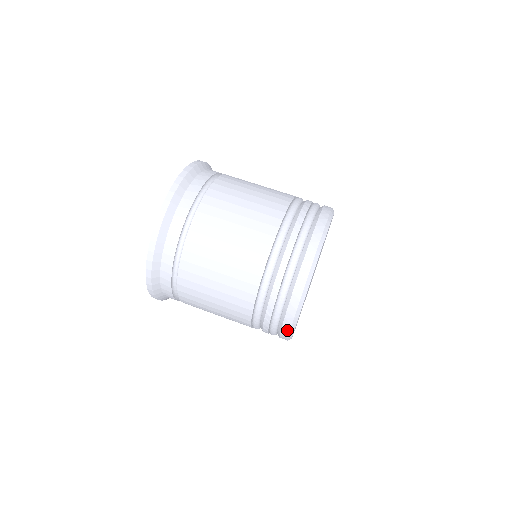
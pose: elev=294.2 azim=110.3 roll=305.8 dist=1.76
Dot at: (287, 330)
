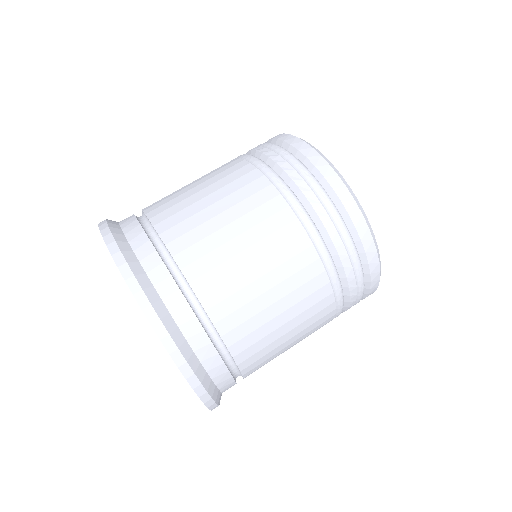
Dot at: (374, 255)
